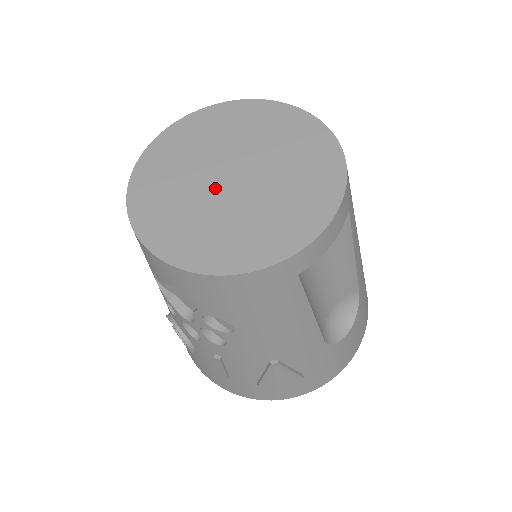
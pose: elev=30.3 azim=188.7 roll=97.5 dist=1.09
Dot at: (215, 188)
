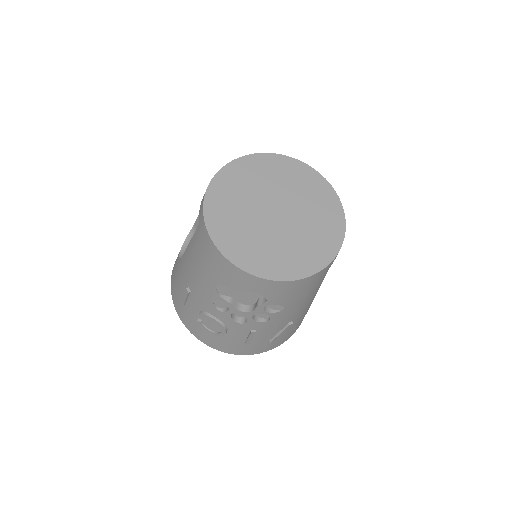
Dot at: (269, 223)
